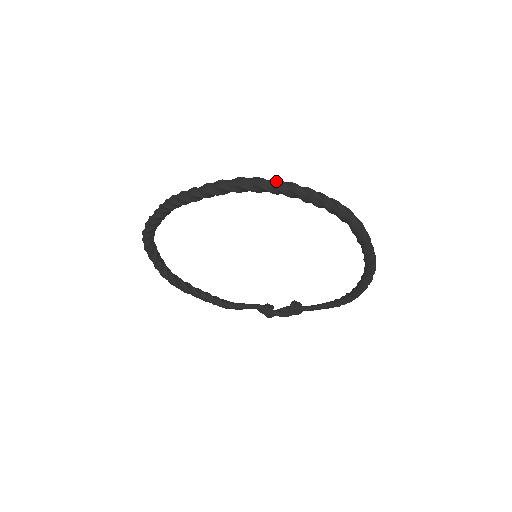
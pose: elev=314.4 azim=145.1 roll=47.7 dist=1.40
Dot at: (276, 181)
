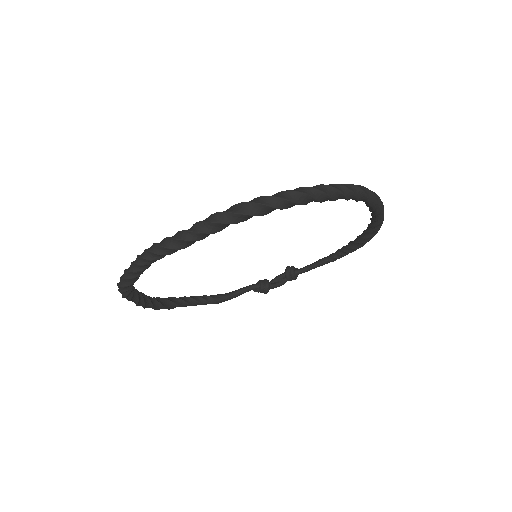
Dot at: (290, 194)
